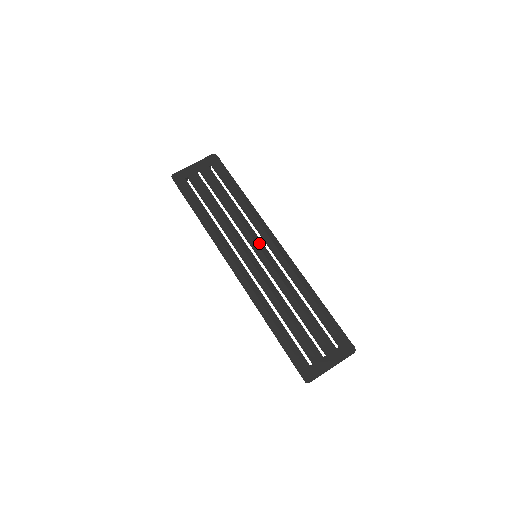
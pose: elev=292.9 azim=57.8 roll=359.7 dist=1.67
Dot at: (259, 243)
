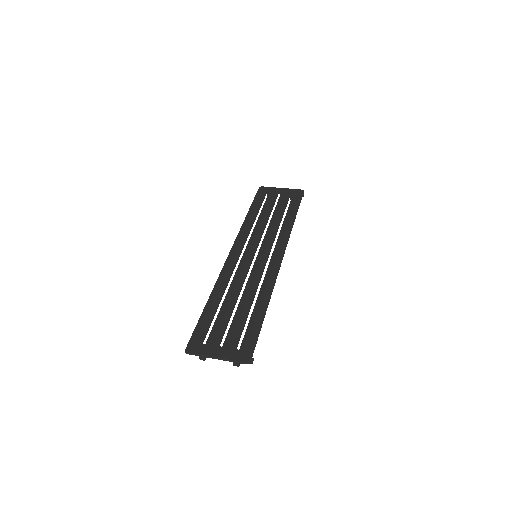
Dot at: (267, 249)
